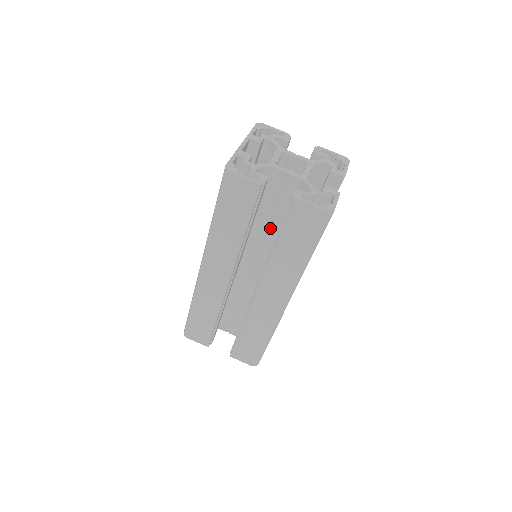
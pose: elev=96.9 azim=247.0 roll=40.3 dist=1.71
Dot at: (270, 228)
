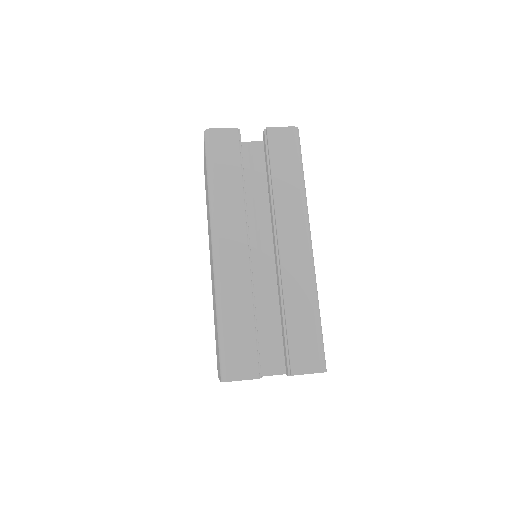
Dot at: (257, 198)
